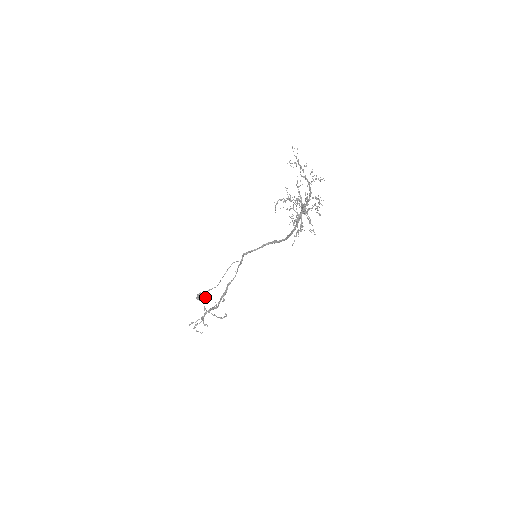
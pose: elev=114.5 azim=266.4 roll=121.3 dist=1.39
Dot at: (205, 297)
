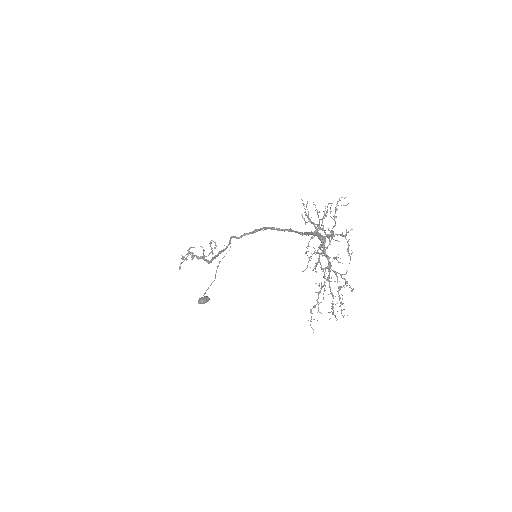
Dot at: (208, 299)
